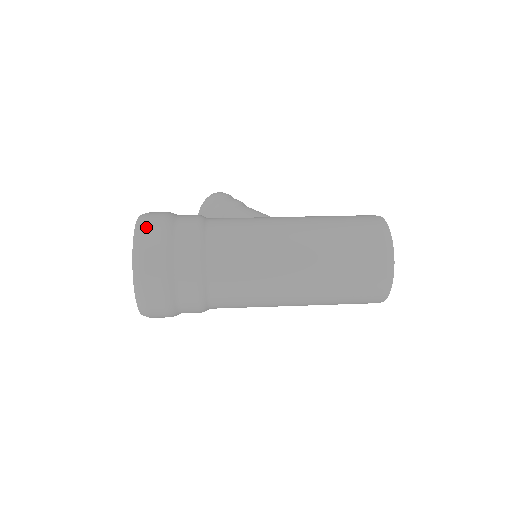
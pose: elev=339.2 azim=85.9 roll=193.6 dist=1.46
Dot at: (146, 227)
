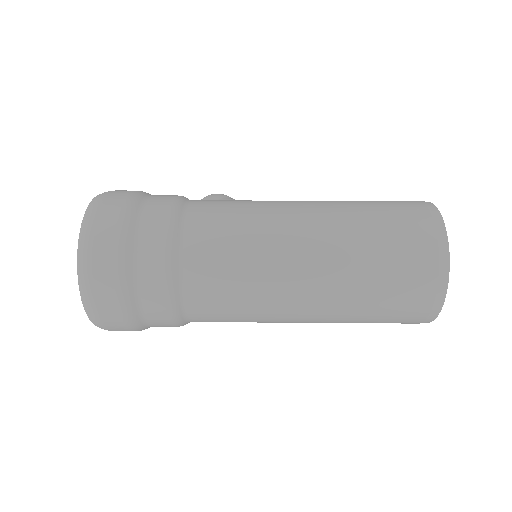
Dot at: (105, 198)
